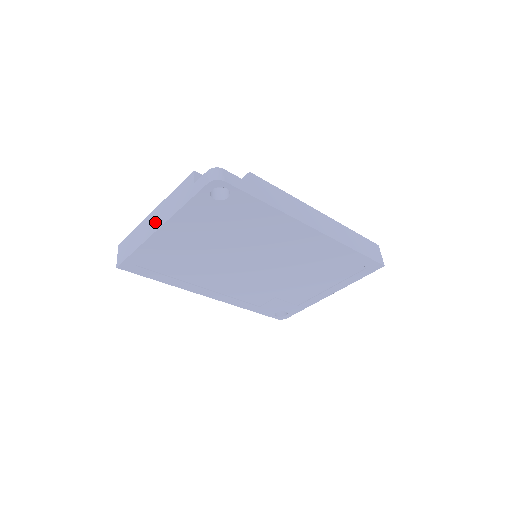
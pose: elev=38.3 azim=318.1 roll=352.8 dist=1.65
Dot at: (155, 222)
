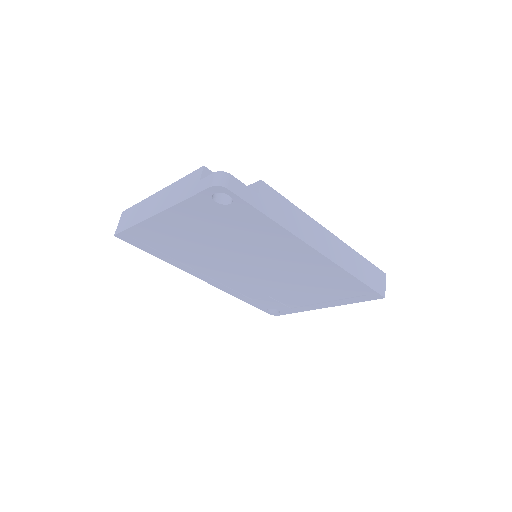
Dot at: (157, 205)
